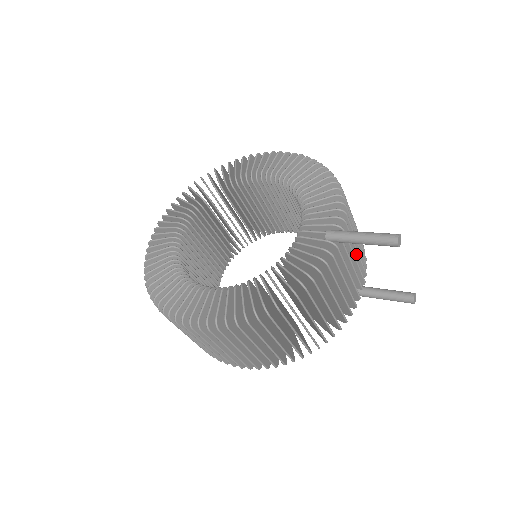
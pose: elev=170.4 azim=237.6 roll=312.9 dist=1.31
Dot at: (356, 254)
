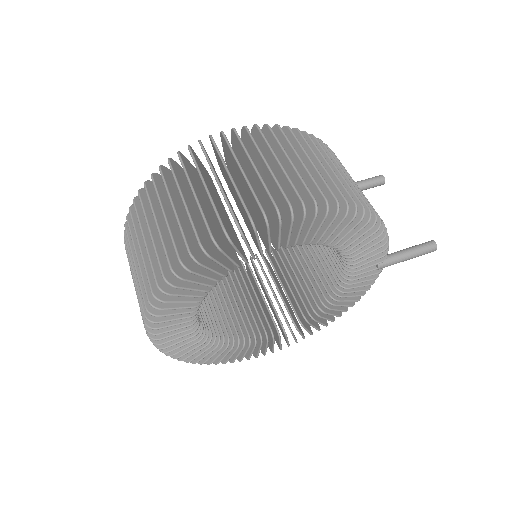
Dot at: occluded
